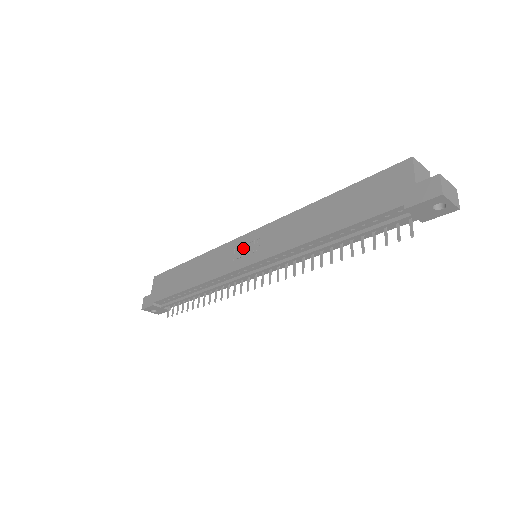
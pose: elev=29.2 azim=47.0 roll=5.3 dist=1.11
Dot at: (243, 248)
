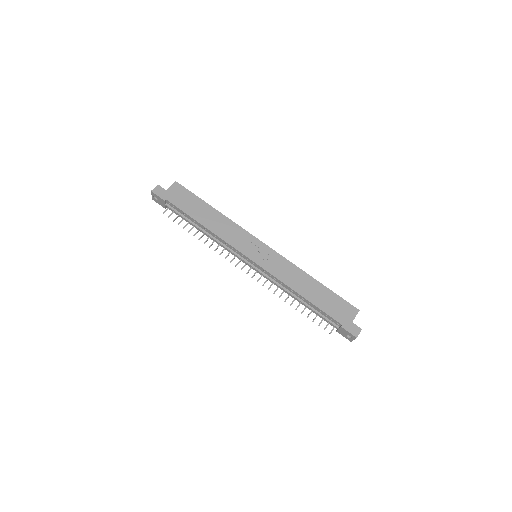
Dot at: (256, 248)
